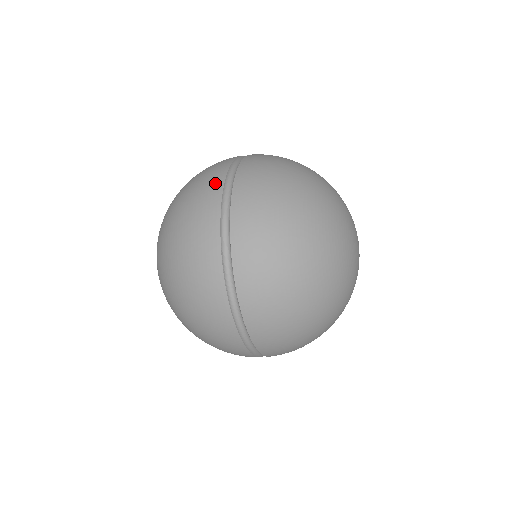
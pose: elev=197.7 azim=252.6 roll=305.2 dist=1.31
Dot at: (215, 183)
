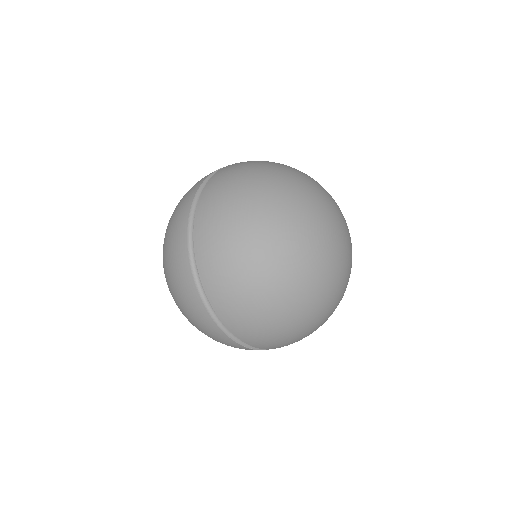
Dot at: (188, 286)
